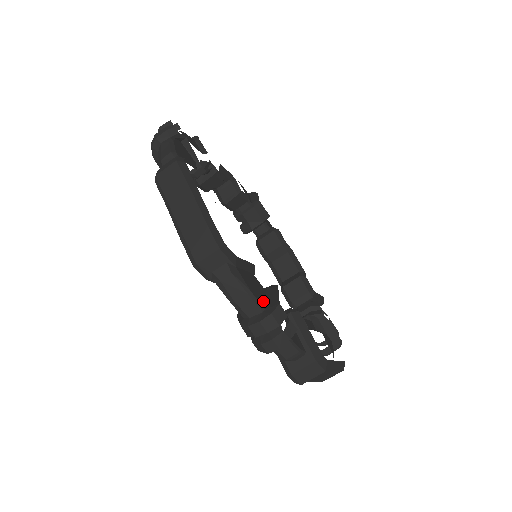
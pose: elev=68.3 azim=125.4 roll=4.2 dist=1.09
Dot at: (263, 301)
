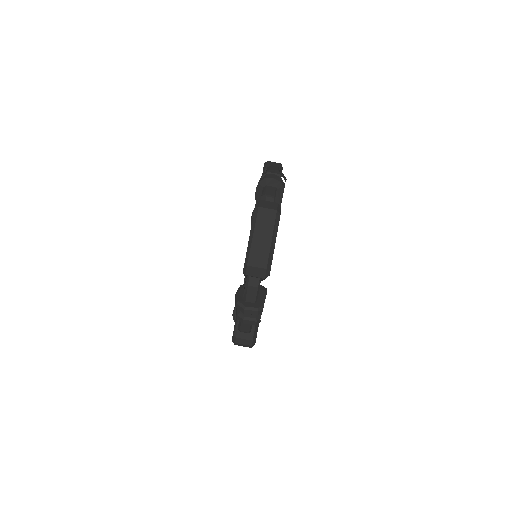
Dot at: occluded
